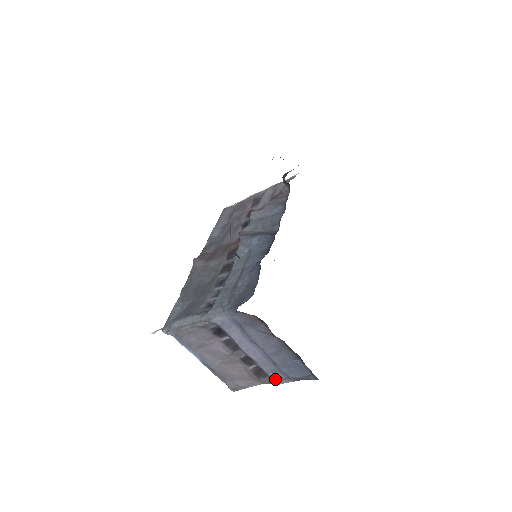
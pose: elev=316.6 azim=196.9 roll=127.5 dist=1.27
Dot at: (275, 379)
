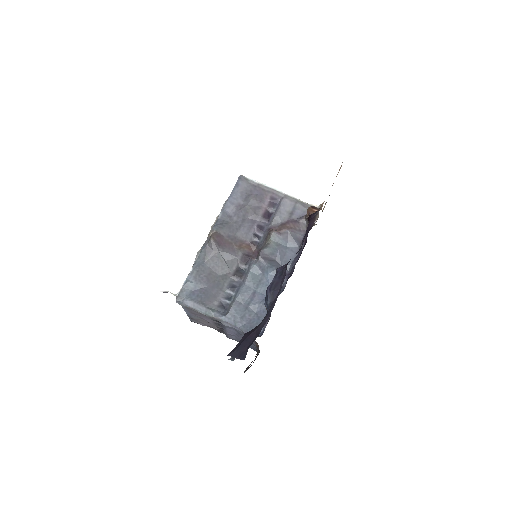
Dot at: occluded
